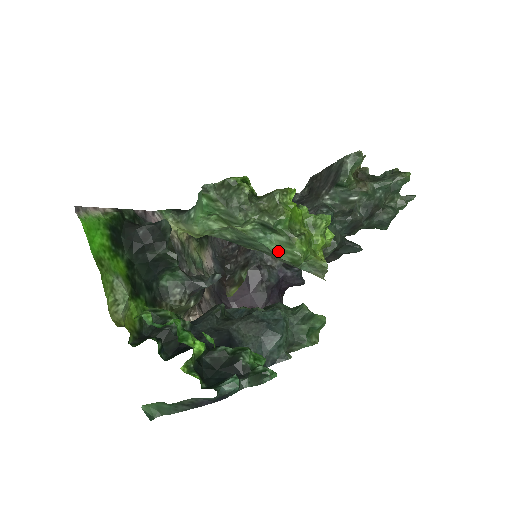
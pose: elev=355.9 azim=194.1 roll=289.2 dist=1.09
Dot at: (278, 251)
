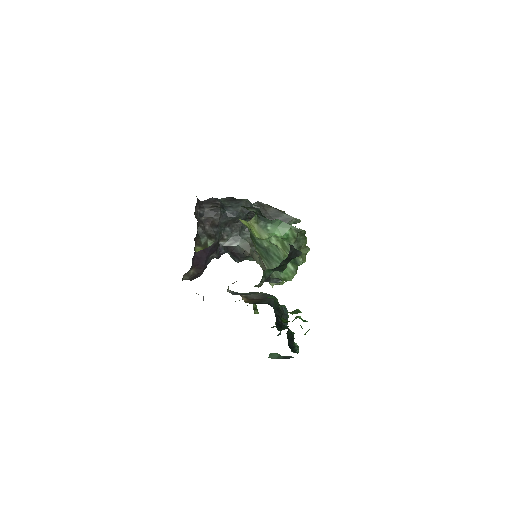
Dot at: (283, 271)
